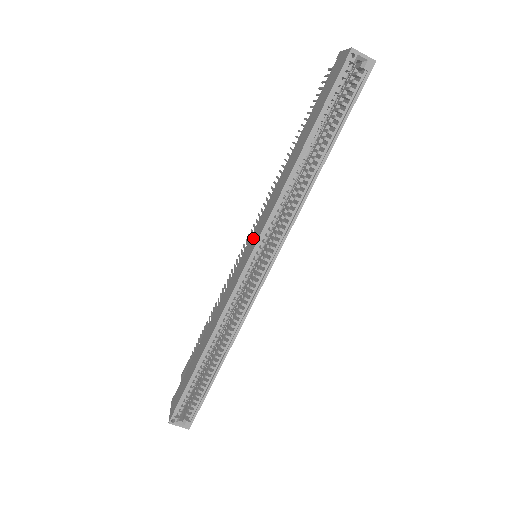
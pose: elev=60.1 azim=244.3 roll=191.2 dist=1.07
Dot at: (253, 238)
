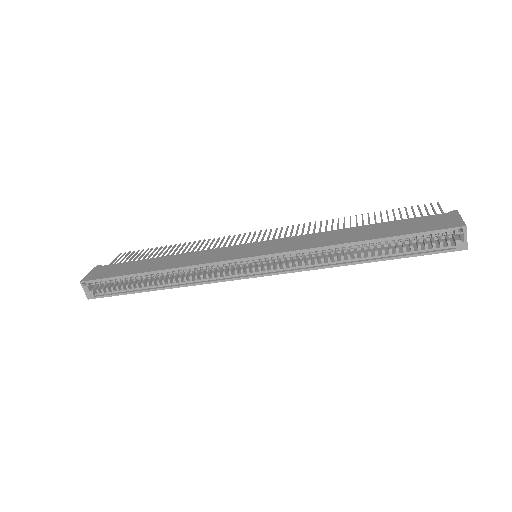
Dot at: (268, 245)
